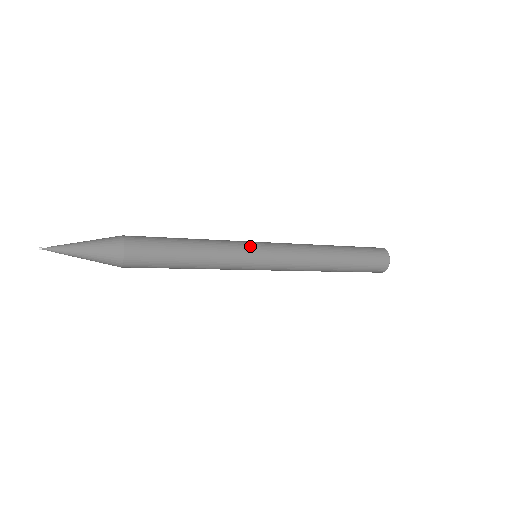
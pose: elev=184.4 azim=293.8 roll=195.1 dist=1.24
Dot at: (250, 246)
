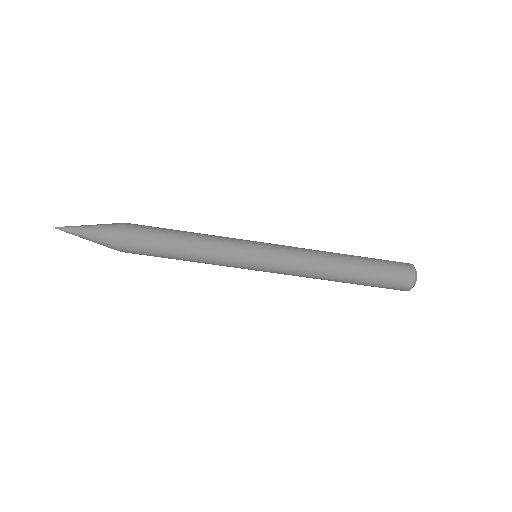
Dot at: occluded
